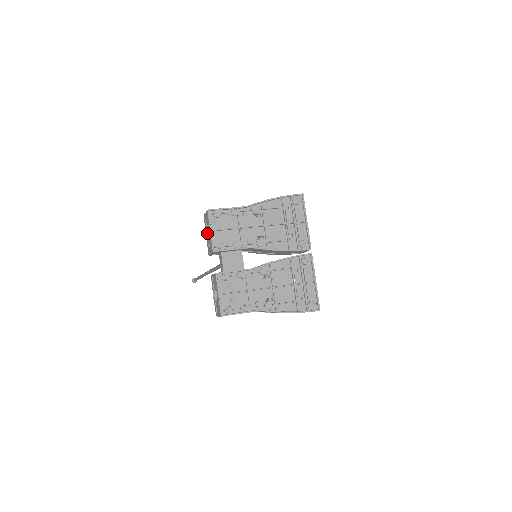
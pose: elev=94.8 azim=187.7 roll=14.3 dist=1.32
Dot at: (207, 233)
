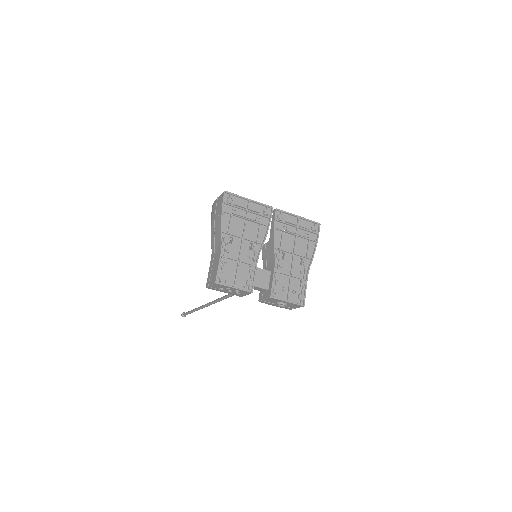
Dot at: (227, 291)
